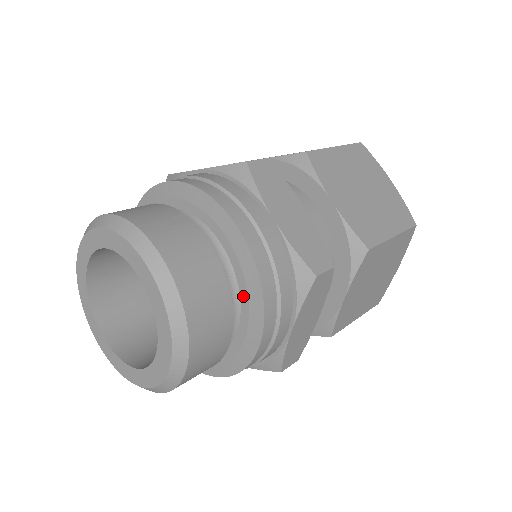
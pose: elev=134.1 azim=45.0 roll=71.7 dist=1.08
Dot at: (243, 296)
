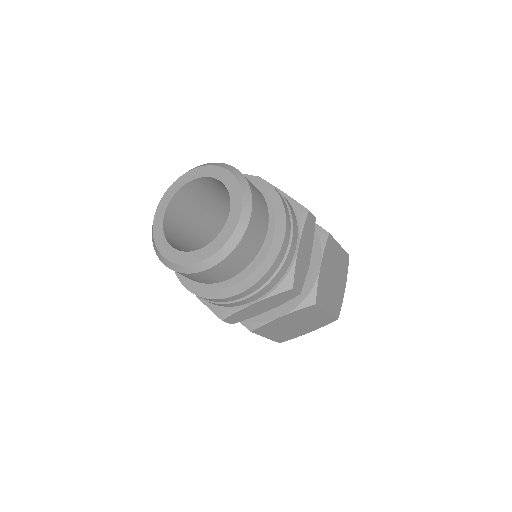
Dot at: (270, 213)
